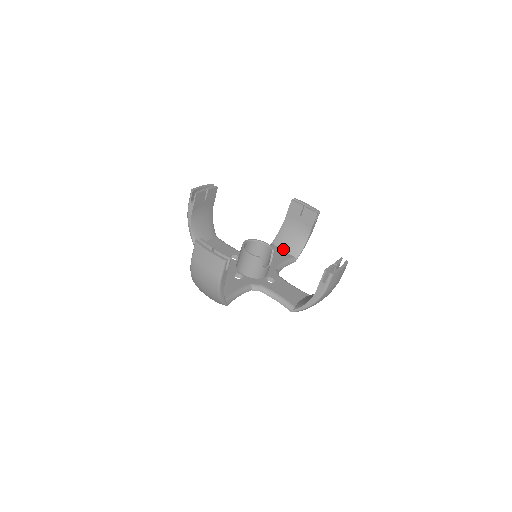
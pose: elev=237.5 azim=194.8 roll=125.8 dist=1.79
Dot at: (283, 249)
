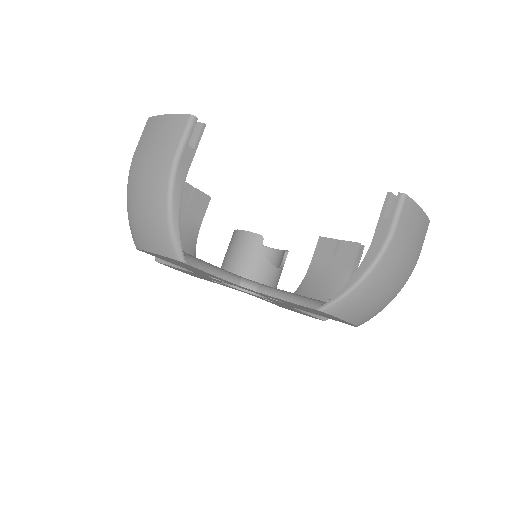
Dot at: occluded
